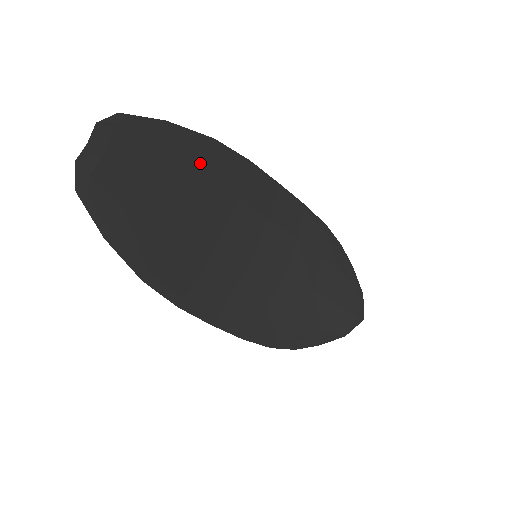
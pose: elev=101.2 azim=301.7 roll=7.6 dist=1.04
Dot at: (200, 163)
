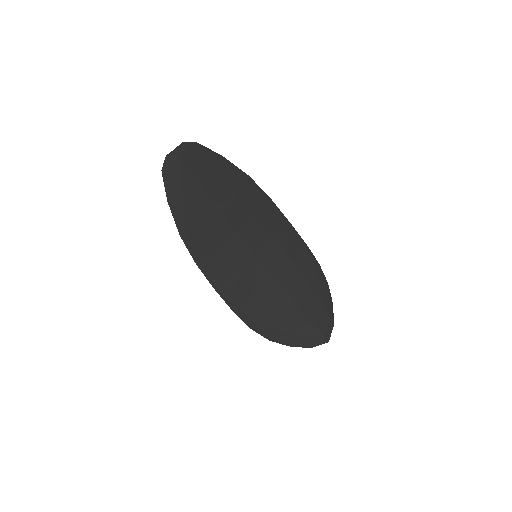
Dot at: (234, 184)
